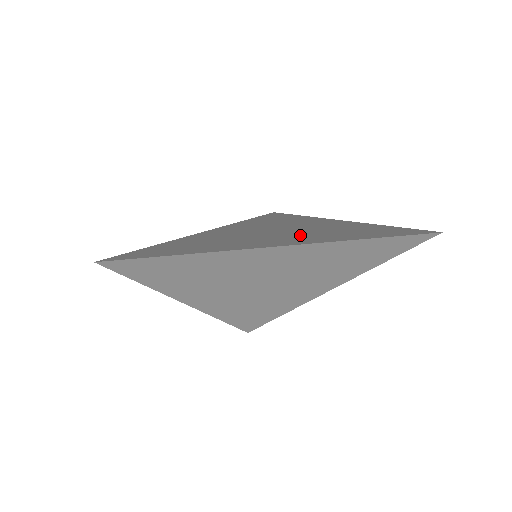
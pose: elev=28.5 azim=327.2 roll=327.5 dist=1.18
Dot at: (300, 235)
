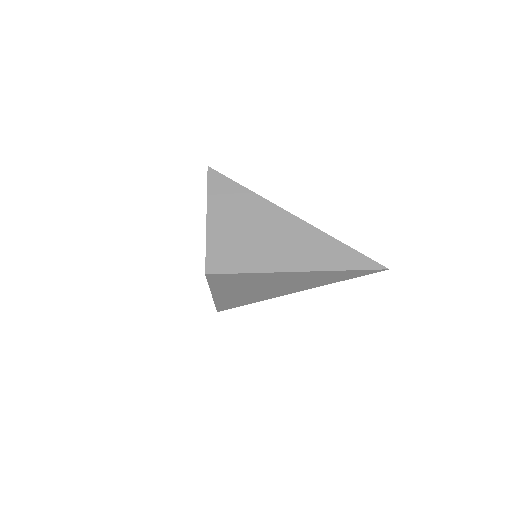
Dot at: occluded
